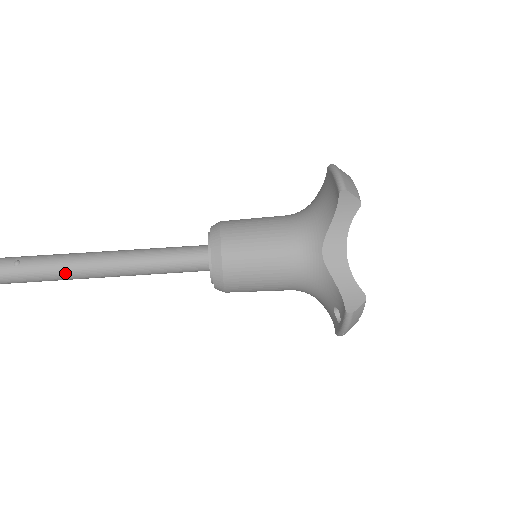
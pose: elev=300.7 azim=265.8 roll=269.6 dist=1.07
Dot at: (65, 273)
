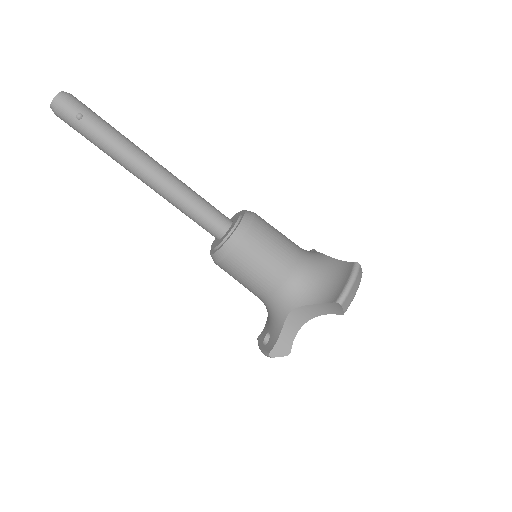
Dot at: (112, 156)
